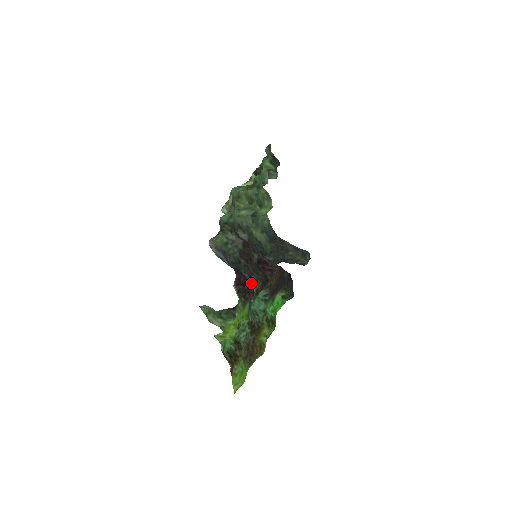
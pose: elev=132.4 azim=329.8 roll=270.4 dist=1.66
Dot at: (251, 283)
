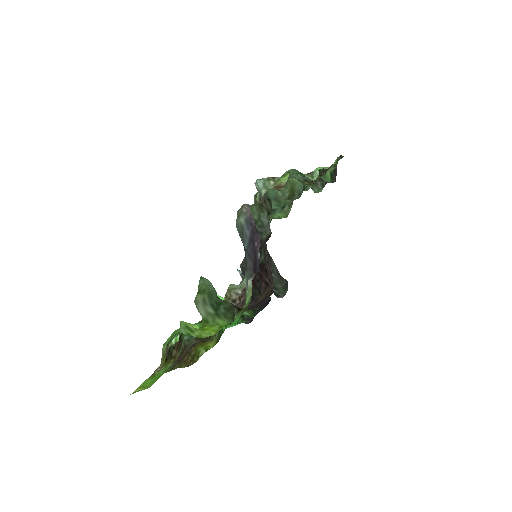
Dot at: occluded
